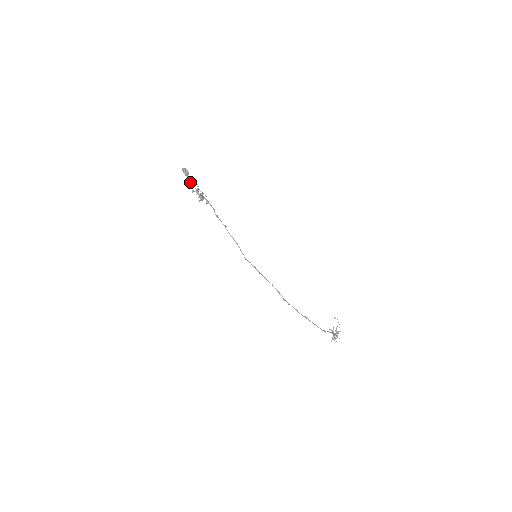
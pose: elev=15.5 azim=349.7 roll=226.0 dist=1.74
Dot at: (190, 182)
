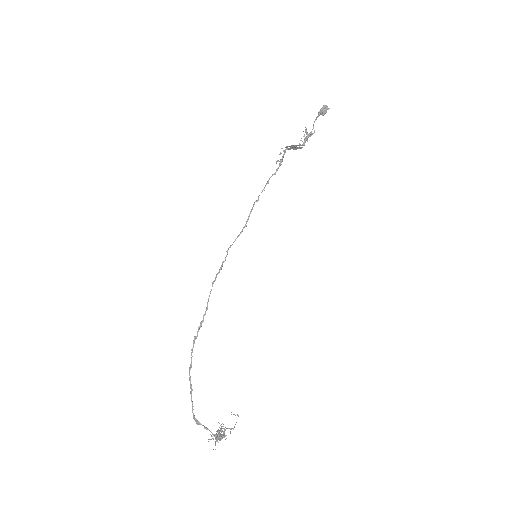
Dot at: occluded
